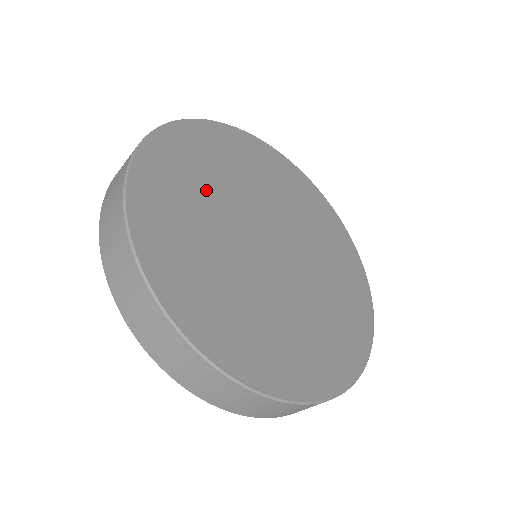
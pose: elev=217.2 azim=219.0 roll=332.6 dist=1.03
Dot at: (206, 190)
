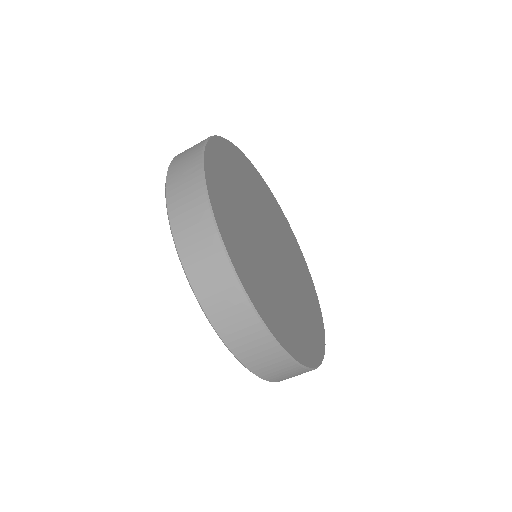
Dot at: (250, 190)
